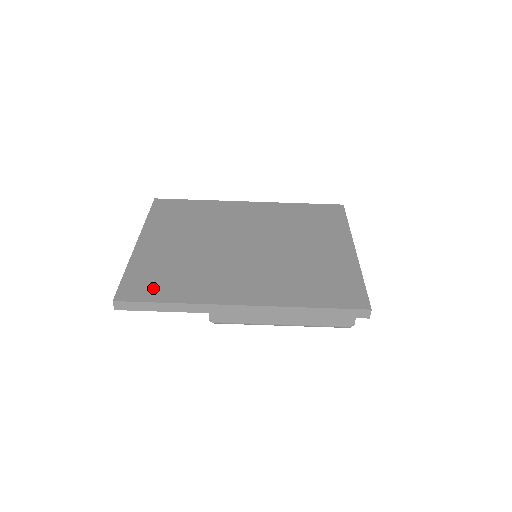
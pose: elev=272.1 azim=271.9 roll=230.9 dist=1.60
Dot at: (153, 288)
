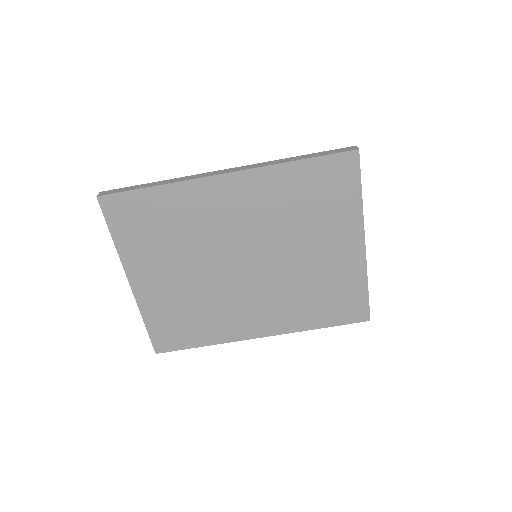
Dot at: (180, 336)
